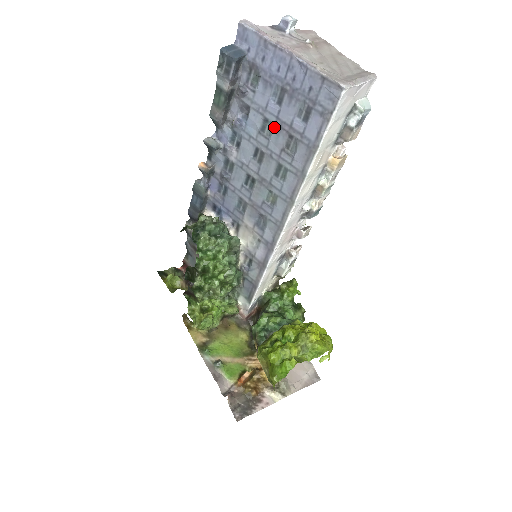
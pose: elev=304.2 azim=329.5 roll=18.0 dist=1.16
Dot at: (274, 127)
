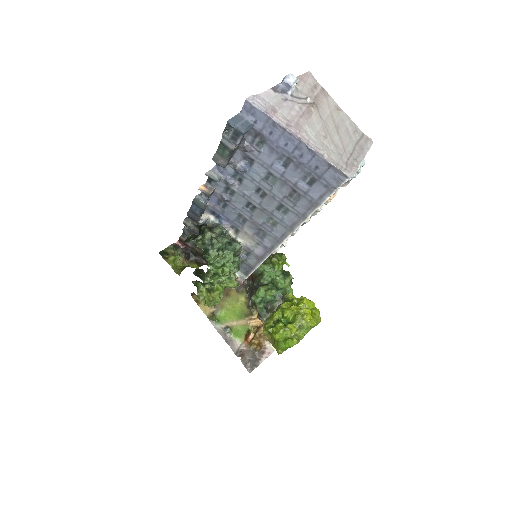
Dot at: (278, 180)
